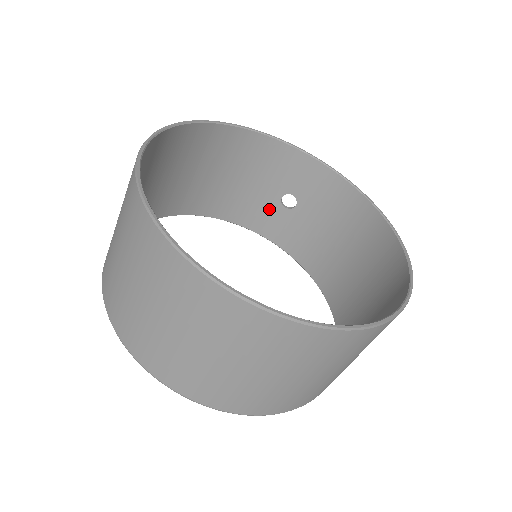
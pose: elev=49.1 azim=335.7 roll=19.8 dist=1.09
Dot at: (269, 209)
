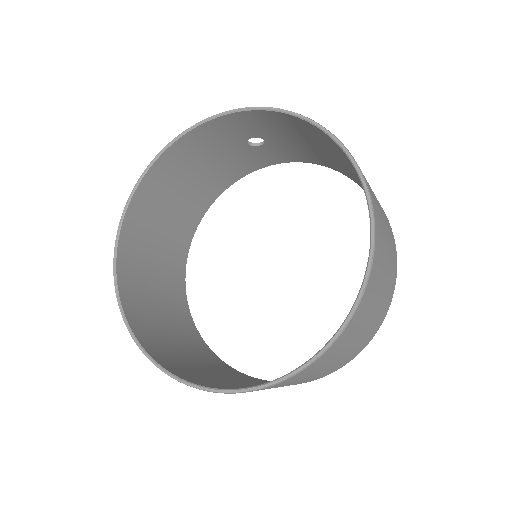
Dot at: (251, 154)
